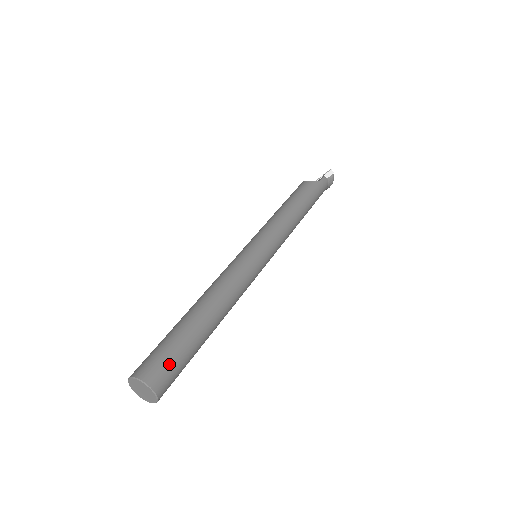
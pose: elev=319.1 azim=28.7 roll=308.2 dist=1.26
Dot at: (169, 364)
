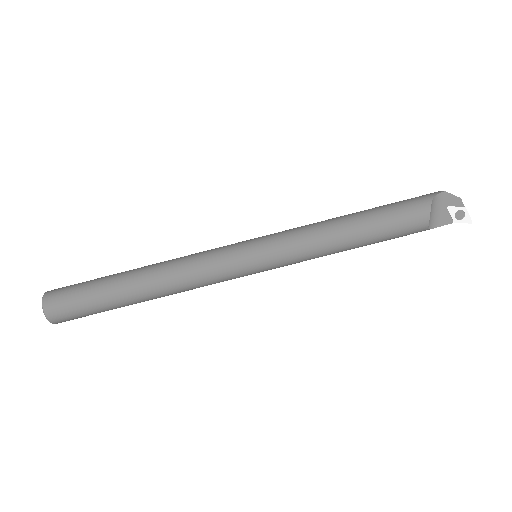
Dot at: occluded
